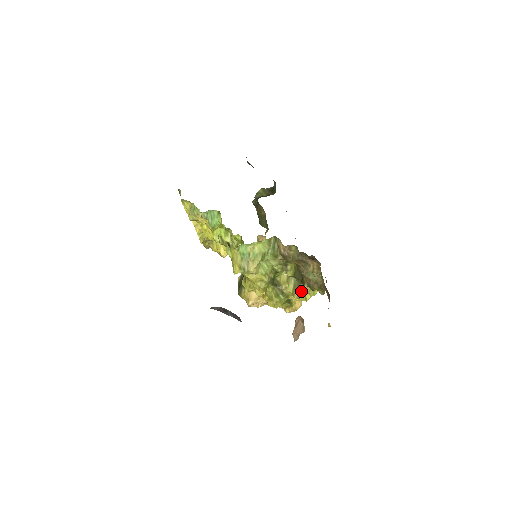
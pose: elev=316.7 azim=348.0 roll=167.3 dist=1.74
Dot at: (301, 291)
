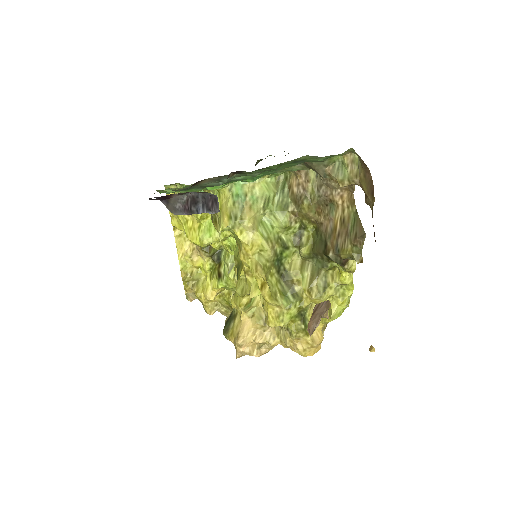
Dot at: (323, 285)
